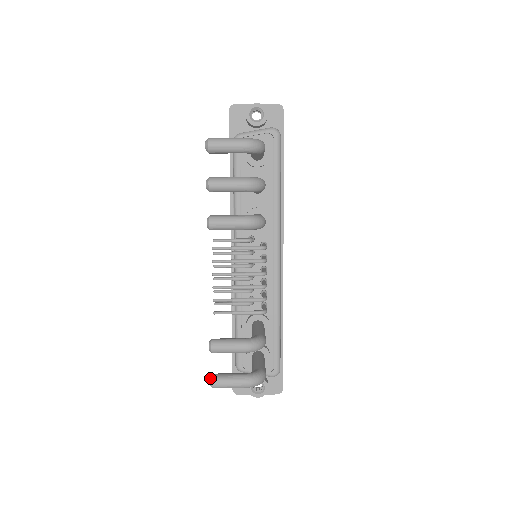
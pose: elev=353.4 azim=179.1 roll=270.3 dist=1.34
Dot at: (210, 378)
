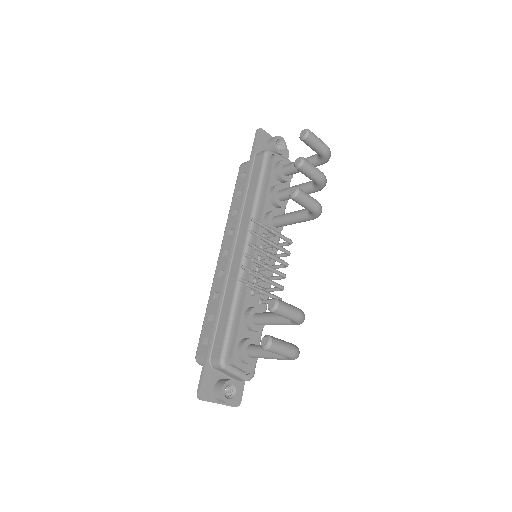
Dot at: (268, 337)
